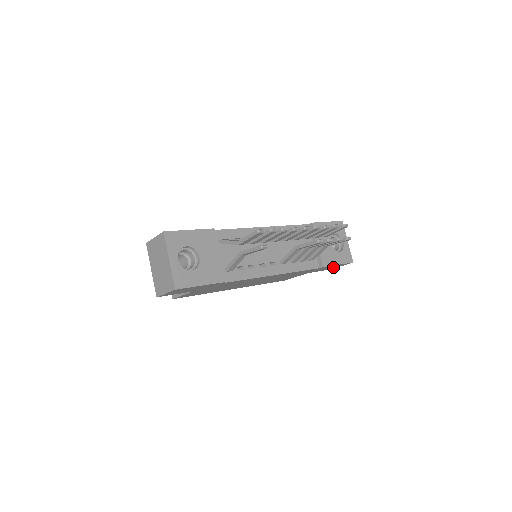
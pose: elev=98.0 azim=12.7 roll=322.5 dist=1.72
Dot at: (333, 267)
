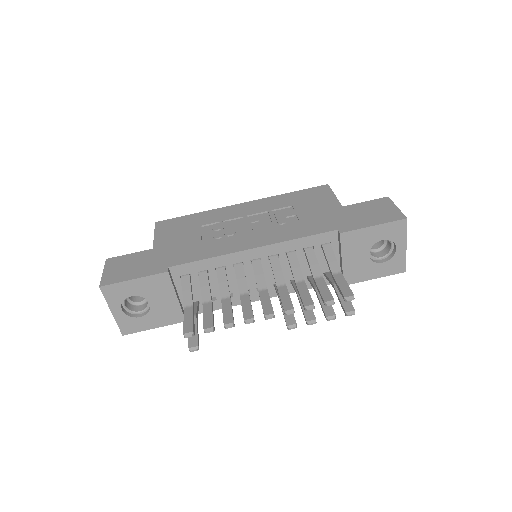
Dot at: occluded
